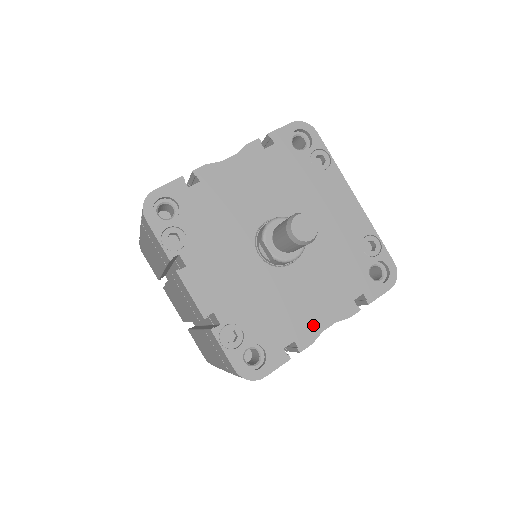
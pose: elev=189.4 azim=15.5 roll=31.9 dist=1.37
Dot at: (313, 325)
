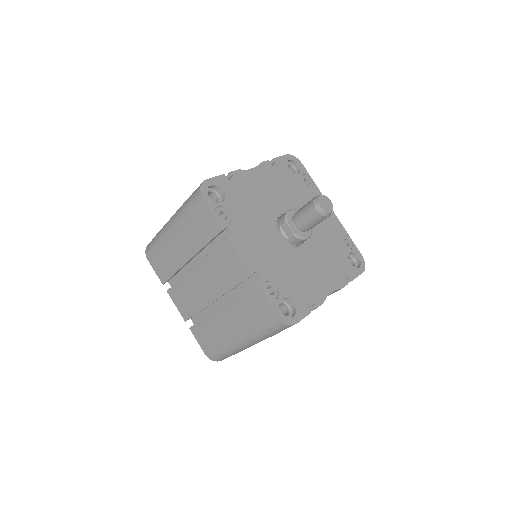
Dot at: (321, 290)
